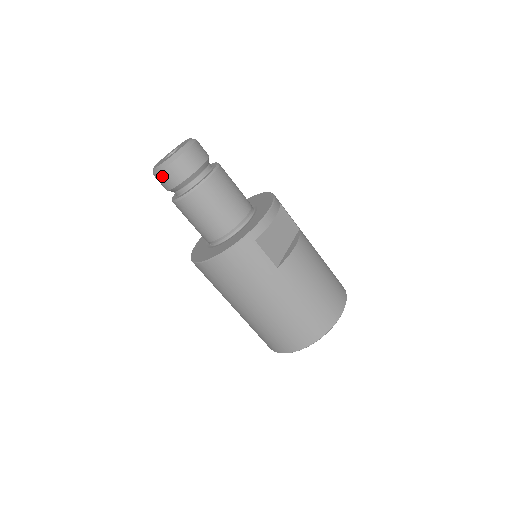
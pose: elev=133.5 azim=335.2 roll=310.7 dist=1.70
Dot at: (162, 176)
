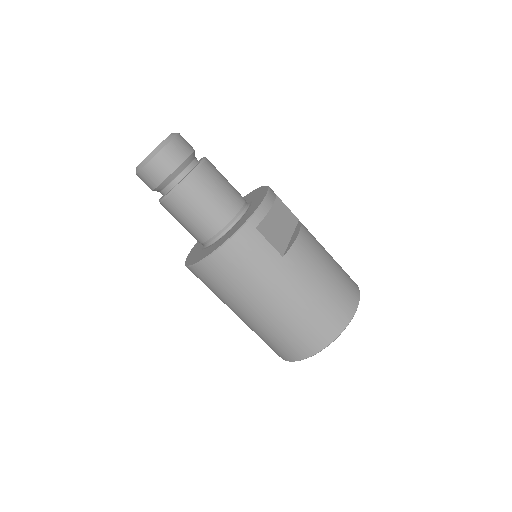
Dot at: (147, 172)
